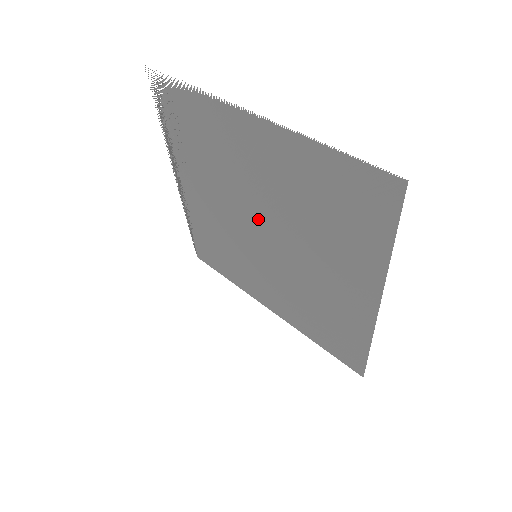
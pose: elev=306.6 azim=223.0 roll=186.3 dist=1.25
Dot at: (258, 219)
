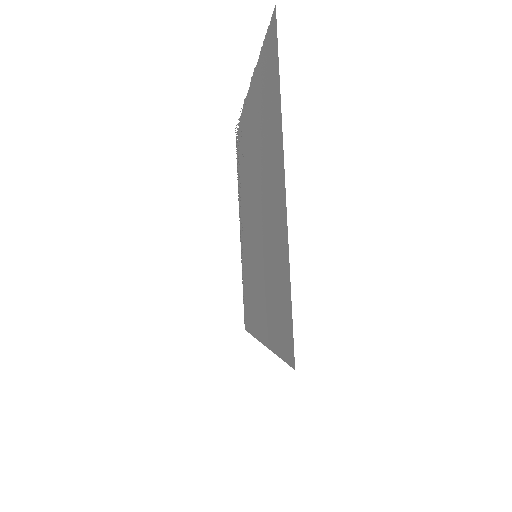
Dot at: (254, 196)
